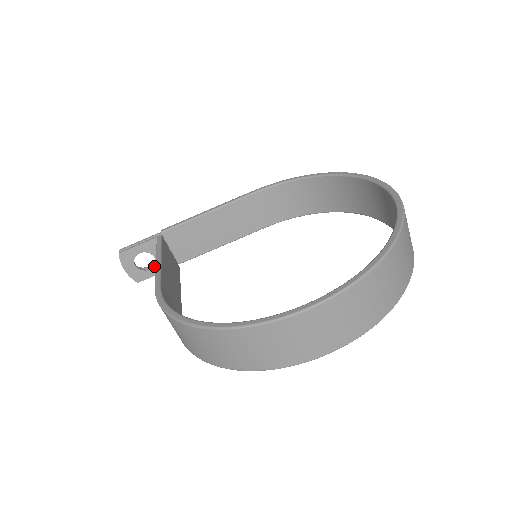
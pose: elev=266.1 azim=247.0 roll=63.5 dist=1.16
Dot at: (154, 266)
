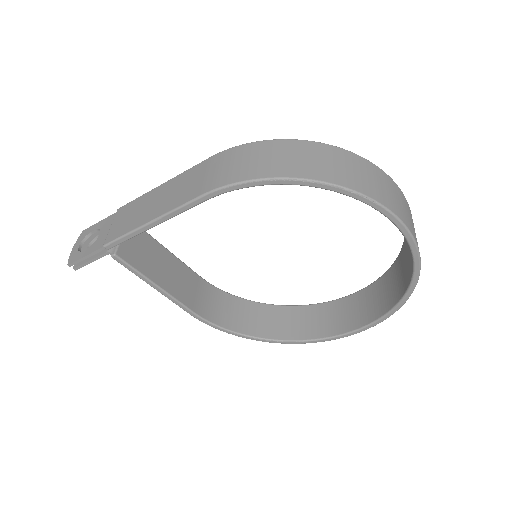
Dot at: occluded
